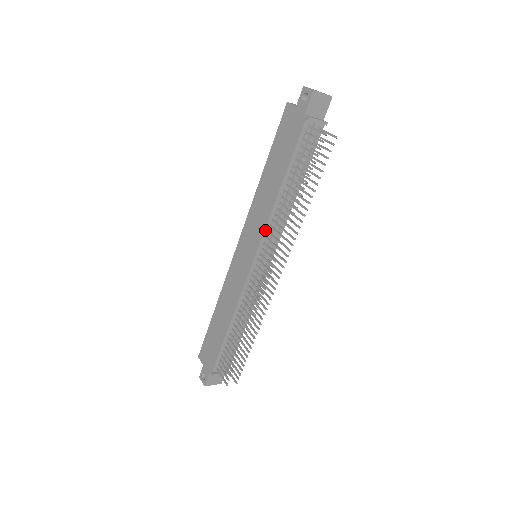
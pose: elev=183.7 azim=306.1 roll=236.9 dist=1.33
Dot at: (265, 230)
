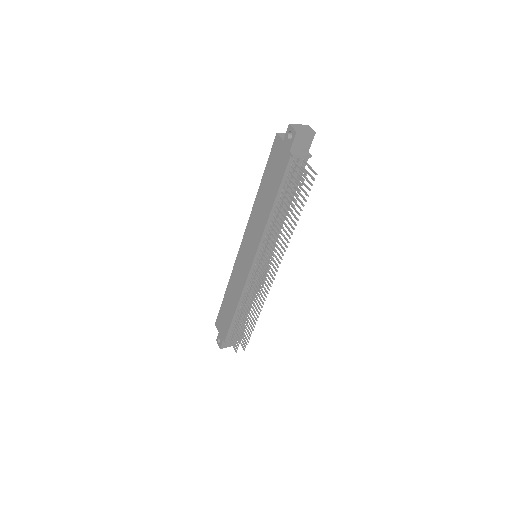
Dot at: (261, 241)
